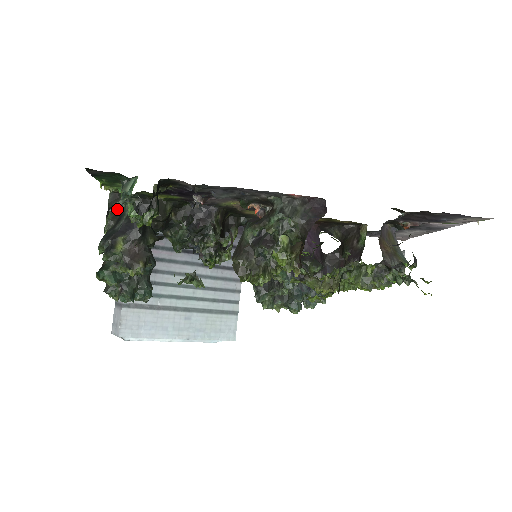
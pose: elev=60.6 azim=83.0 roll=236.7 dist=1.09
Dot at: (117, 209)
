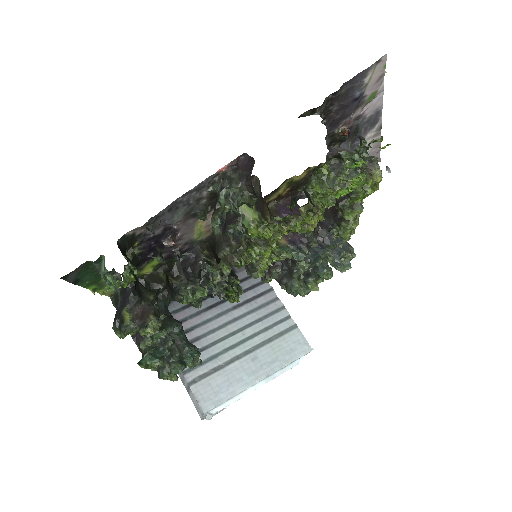
Dot at: occluded
